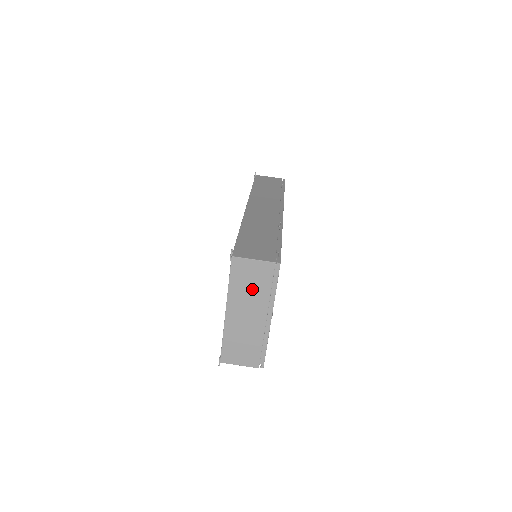
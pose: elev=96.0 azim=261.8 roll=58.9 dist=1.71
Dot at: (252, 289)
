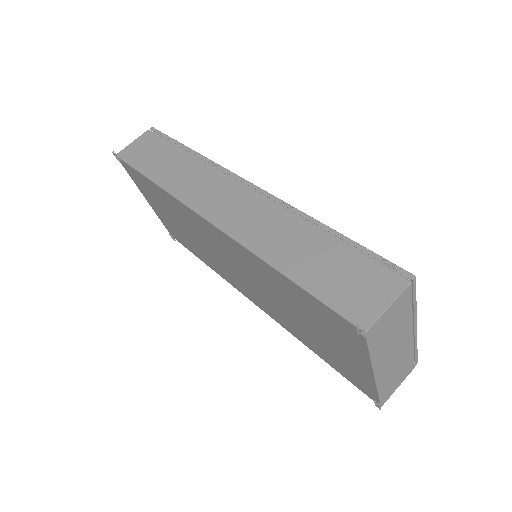
Dot at: (394, 330)
